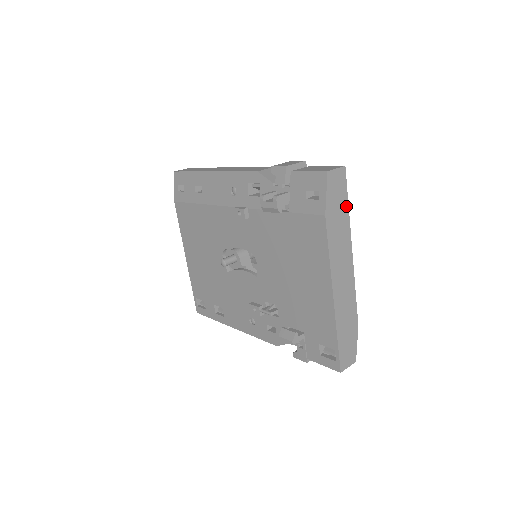
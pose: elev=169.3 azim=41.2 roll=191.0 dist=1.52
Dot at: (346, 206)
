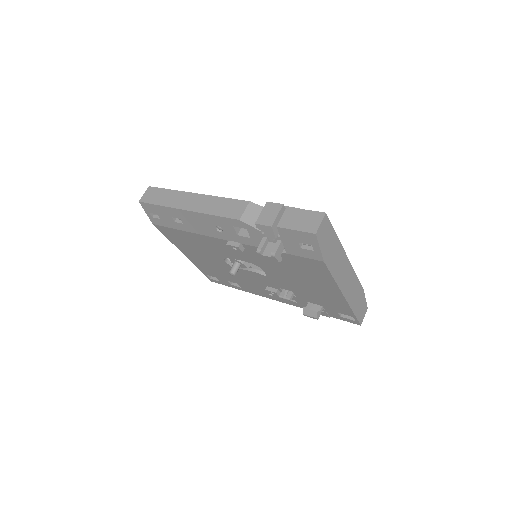
Dot at: (335, 236)
